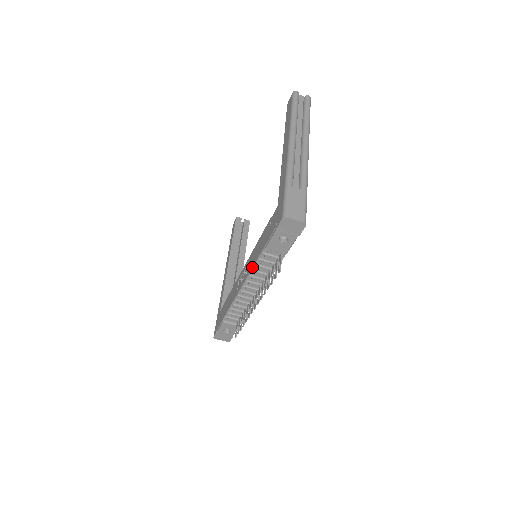
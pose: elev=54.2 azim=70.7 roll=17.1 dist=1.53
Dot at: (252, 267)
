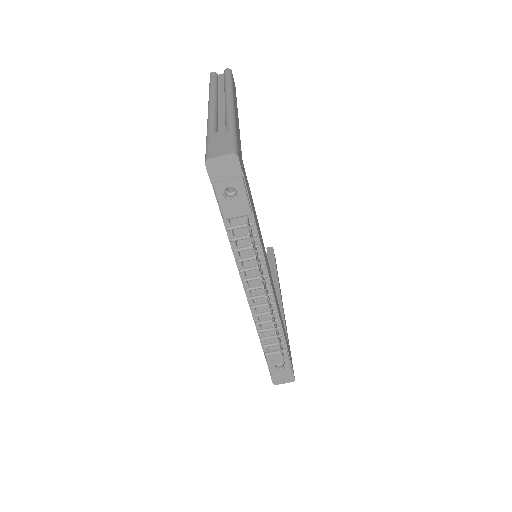
Dot at: (234, 257)
